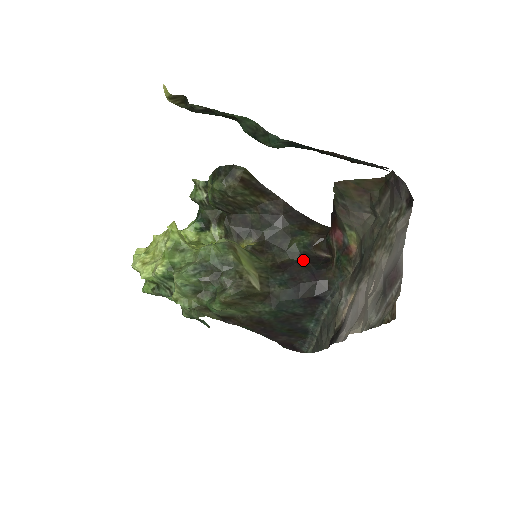
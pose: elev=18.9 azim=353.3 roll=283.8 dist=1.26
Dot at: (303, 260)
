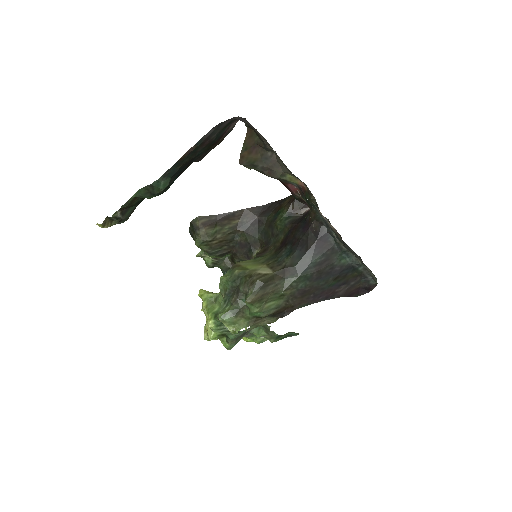
Dot at: (292, 227)
